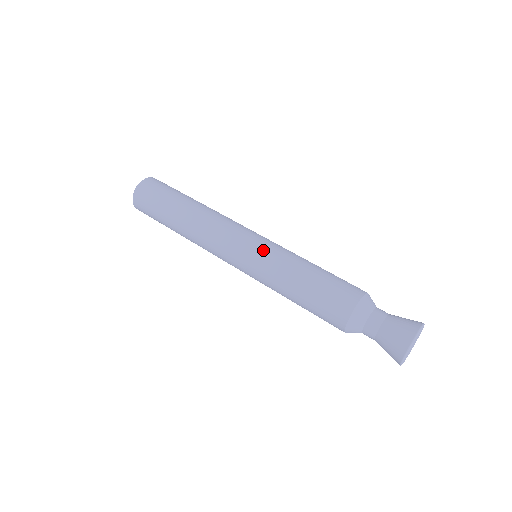
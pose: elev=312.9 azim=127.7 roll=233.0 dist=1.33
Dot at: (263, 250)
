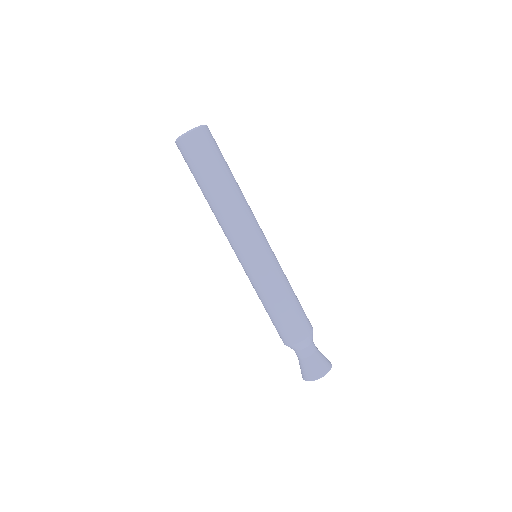
Dot at: (268, 264)
